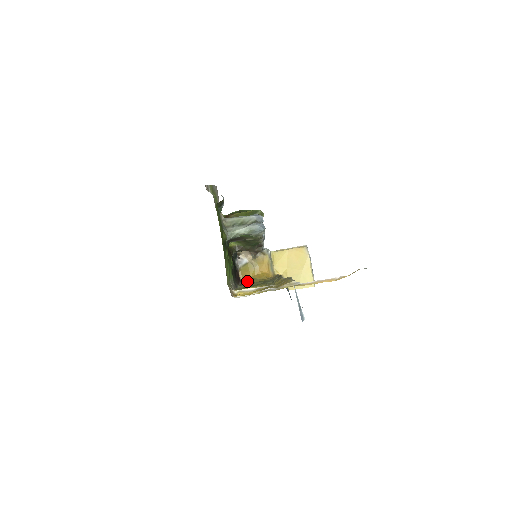
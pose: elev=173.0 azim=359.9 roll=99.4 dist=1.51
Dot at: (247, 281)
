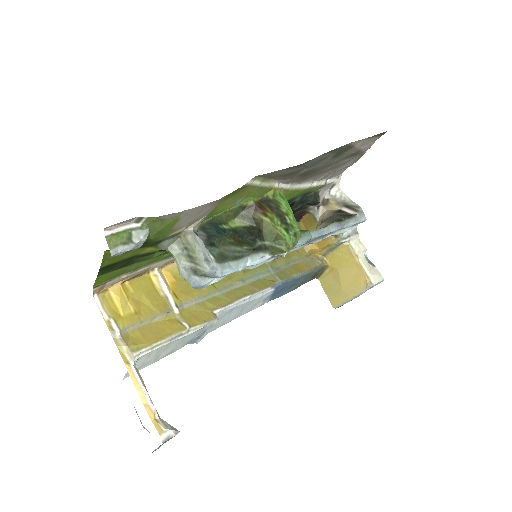
Dot at: (301, 228)
